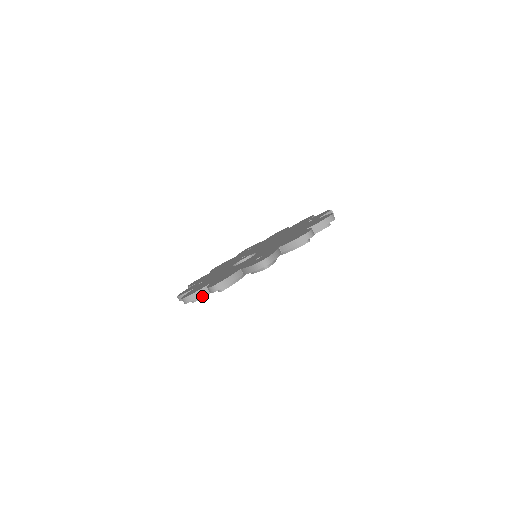
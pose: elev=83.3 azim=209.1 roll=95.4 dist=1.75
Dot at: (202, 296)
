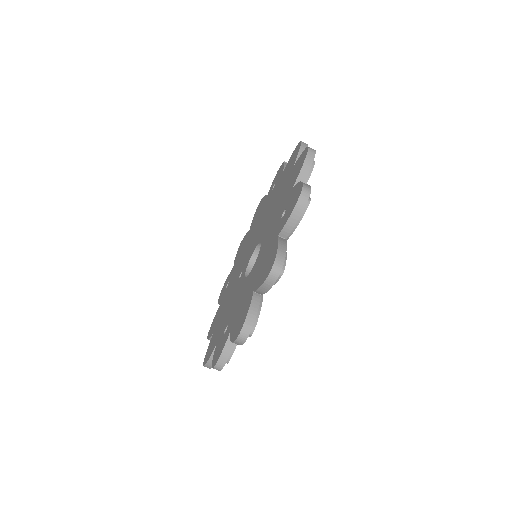
Dot at: occluded
